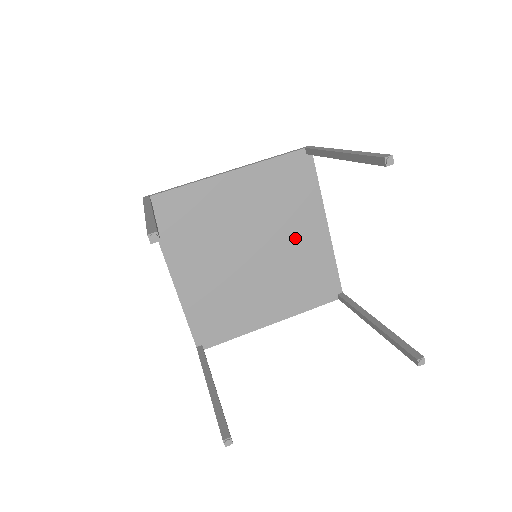
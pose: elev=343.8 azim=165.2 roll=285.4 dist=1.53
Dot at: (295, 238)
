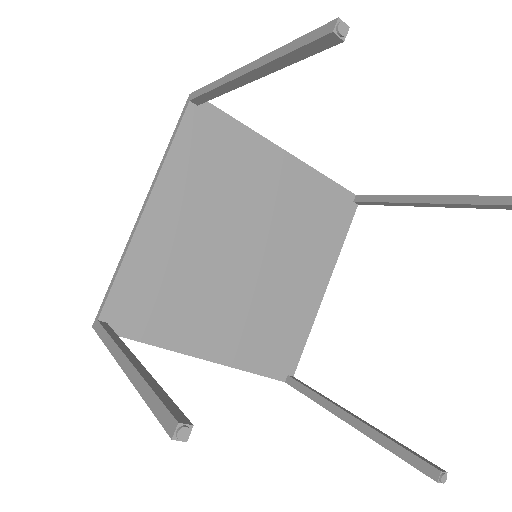
Dot at: (270, 197)
